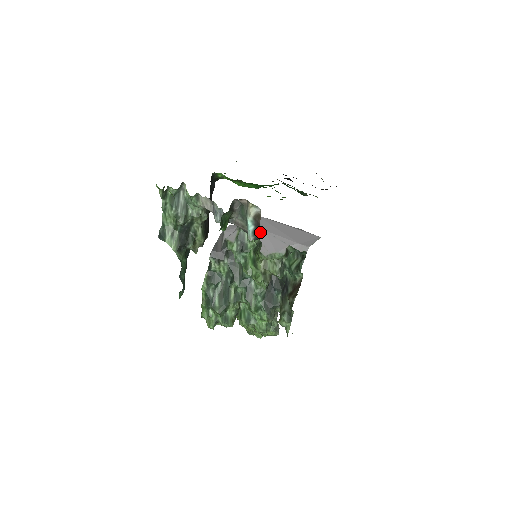
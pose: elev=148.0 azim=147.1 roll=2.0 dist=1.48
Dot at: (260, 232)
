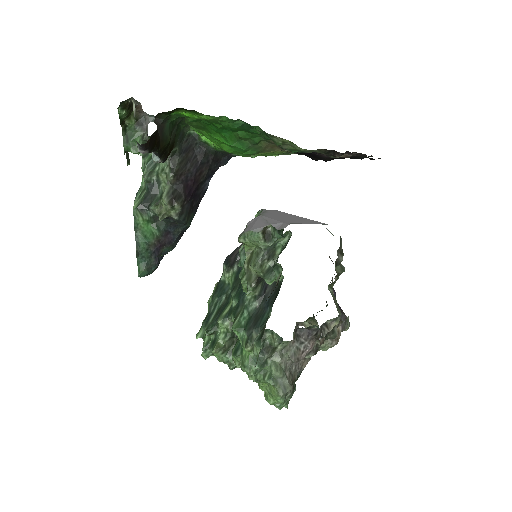
Dot at: (255, 217)
